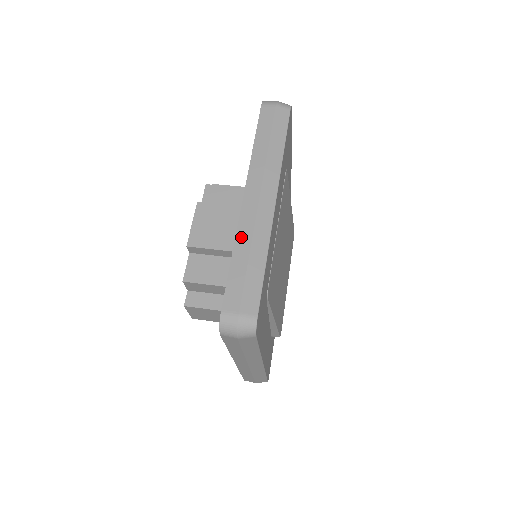
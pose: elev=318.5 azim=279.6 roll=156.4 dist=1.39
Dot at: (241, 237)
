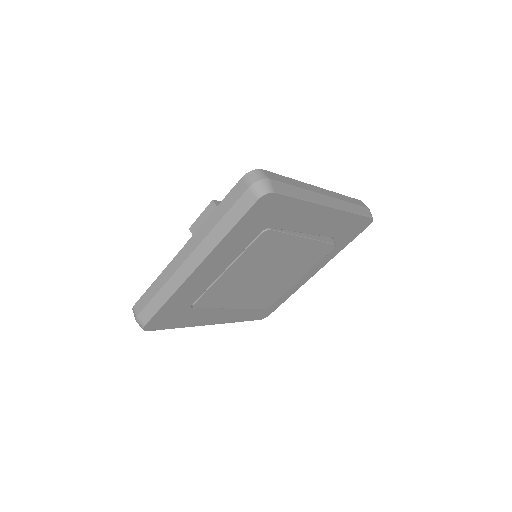
Dot at: (164, 275)
